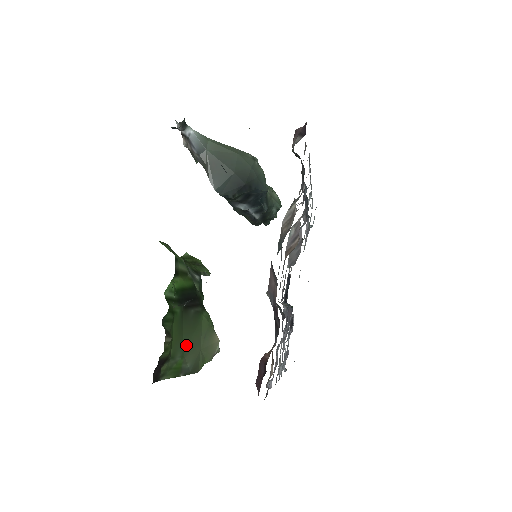
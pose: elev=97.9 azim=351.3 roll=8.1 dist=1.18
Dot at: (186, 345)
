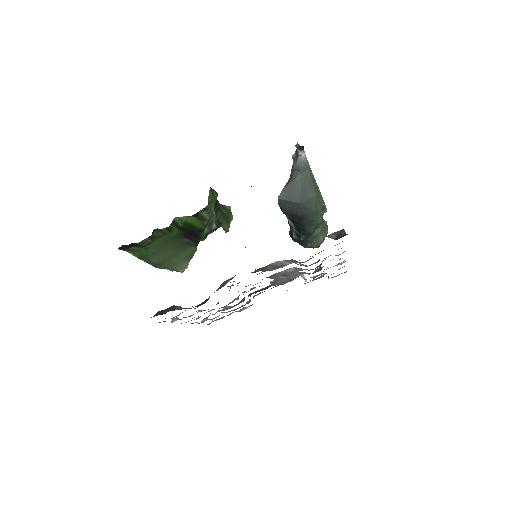
Dot at: (163, 250)
